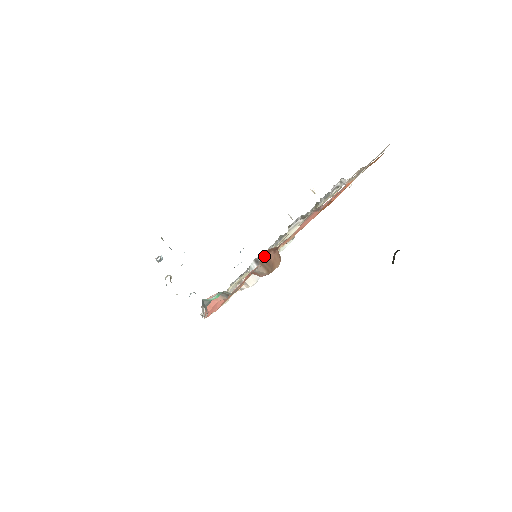
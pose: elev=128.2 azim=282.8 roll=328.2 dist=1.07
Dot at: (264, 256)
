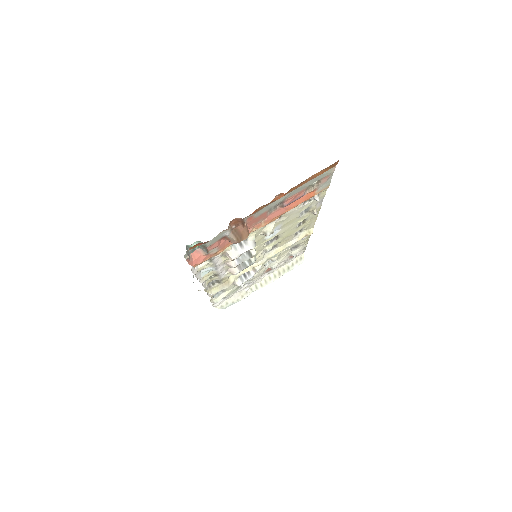
Dot at: (235, 226)
